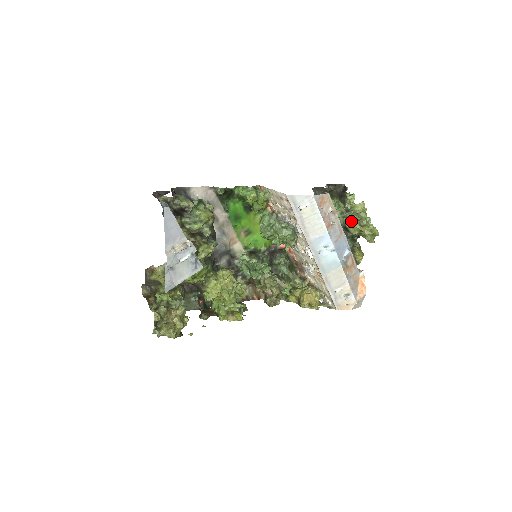
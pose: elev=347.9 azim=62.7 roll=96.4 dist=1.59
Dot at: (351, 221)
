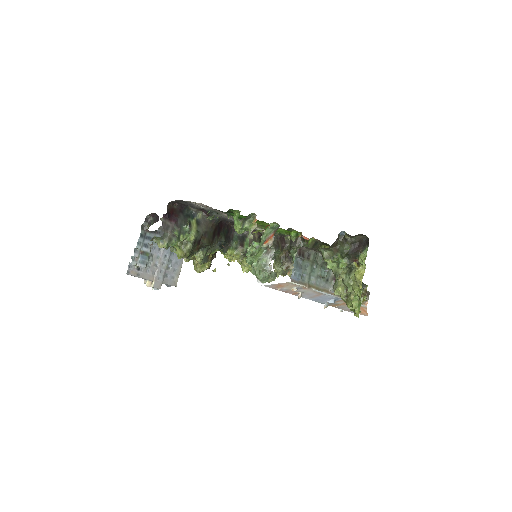
Dot at: (334, 292)
